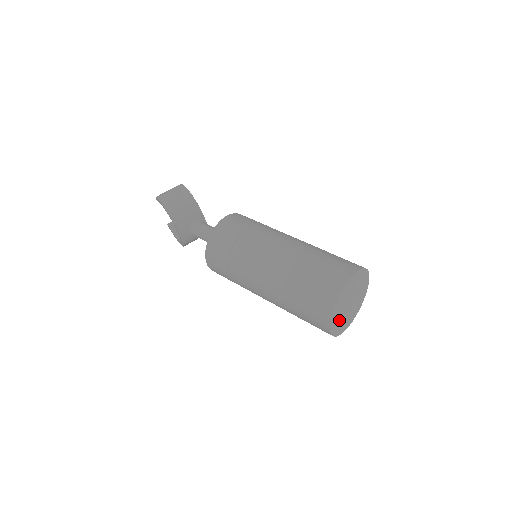
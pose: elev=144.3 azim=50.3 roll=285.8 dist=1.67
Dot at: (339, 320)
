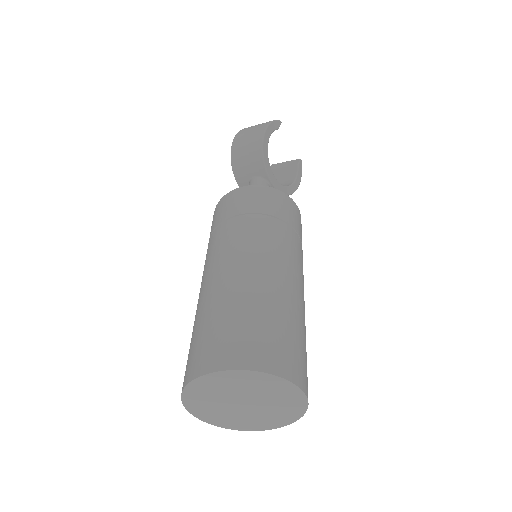
Dot at: (218, 412)
